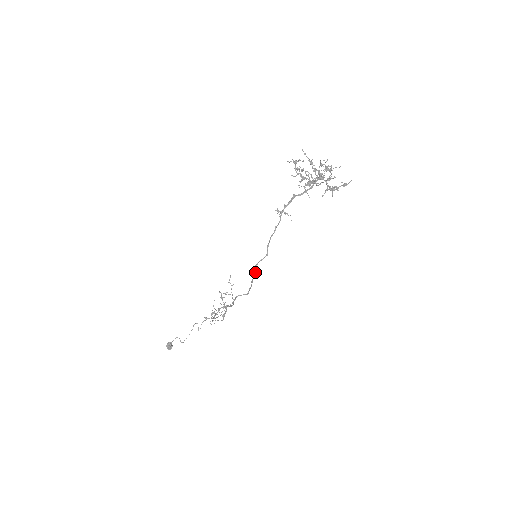
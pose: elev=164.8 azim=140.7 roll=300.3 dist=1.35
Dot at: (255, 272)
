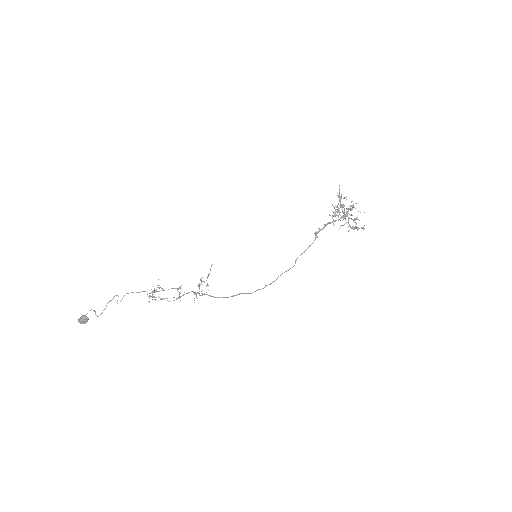
Dot at: occluded
